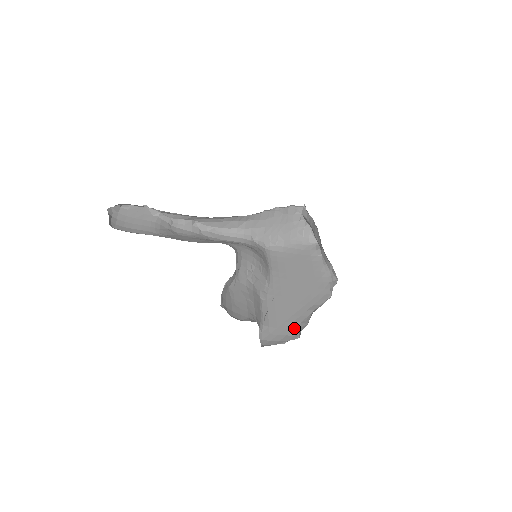
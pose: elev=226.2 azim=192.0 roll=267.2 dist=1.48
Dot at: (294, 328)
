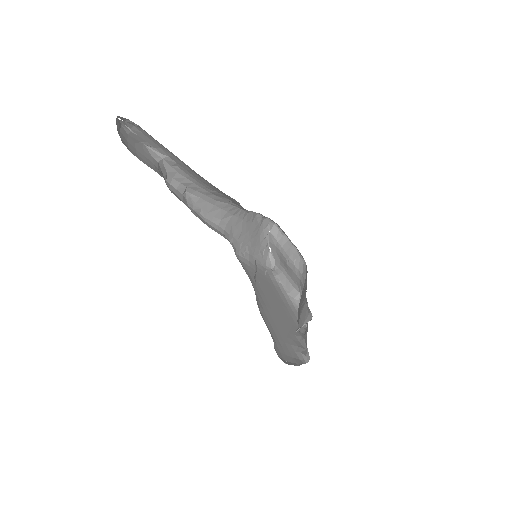
Dot at: (295, 351)
